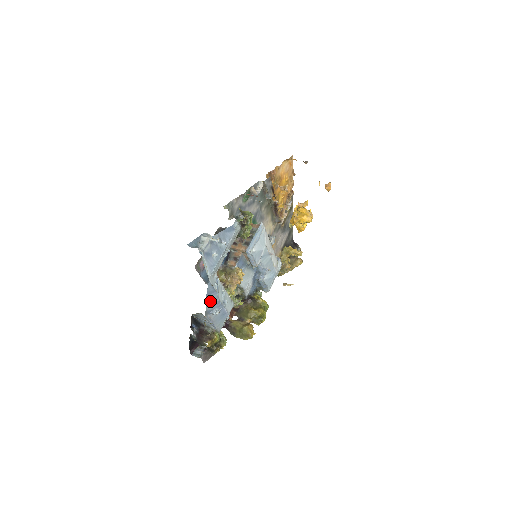
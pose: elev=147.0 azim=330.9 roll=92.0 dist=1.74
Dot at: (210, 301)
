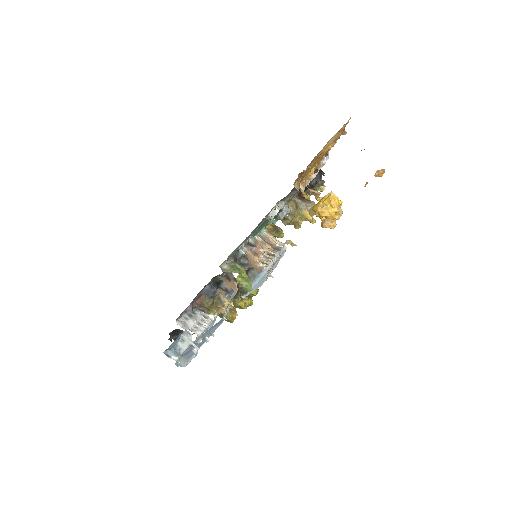
Dot at: occluded
